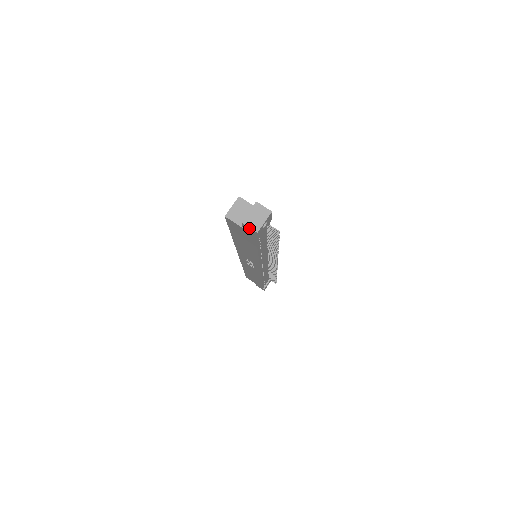
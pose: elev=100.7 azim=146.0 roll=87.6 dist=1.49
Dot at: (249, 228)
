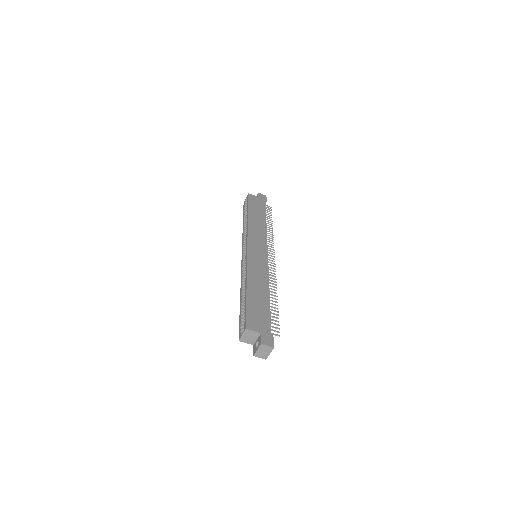
Dot at: (259, 356)
